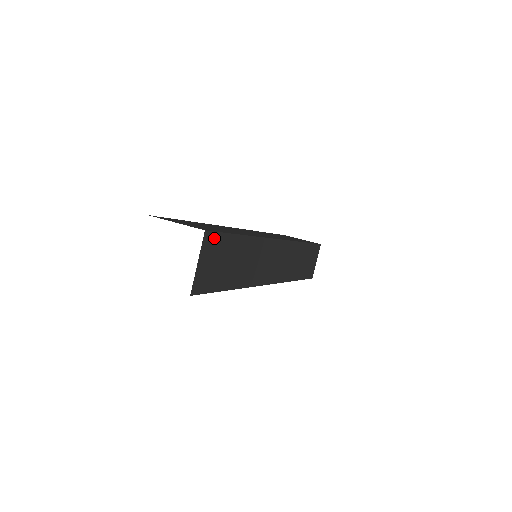
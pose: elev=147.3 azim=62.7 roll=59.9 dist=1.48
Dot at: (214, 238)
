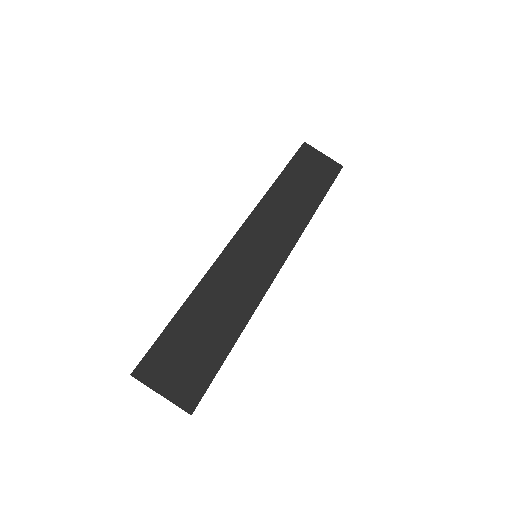
Dot at: occluded
